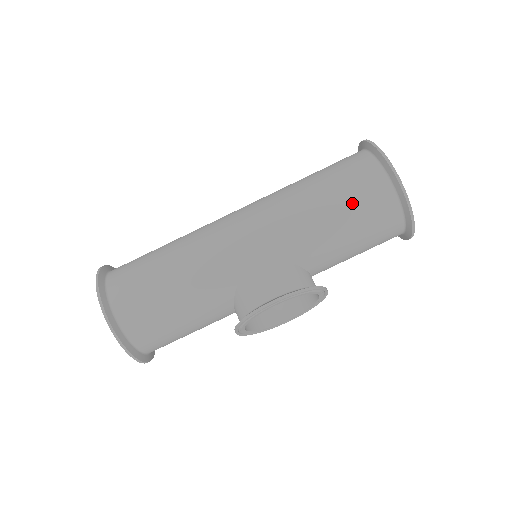
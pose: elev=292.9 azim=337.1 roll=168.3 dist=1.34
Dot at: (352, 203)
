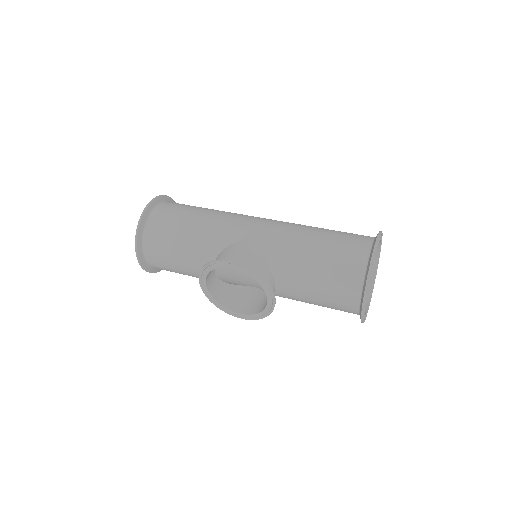
Dot at: (333, 250)
